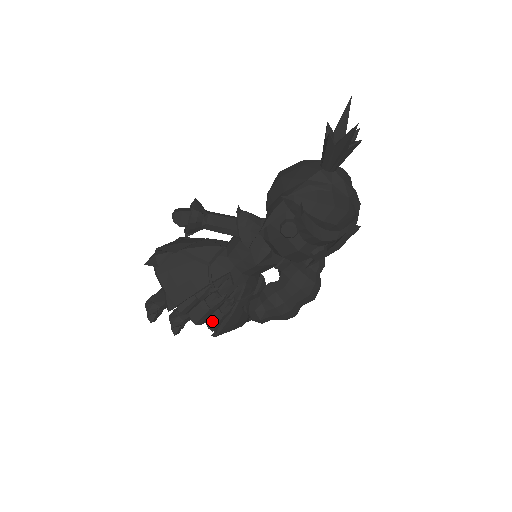
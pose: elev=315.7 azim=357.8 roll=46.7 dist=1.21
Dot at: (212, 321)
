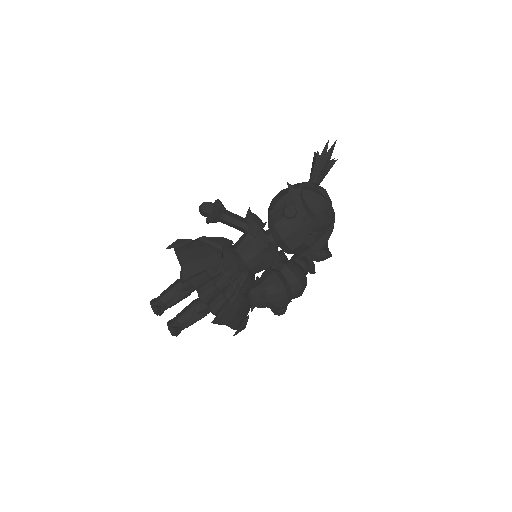
Dot at: (215, 304)
